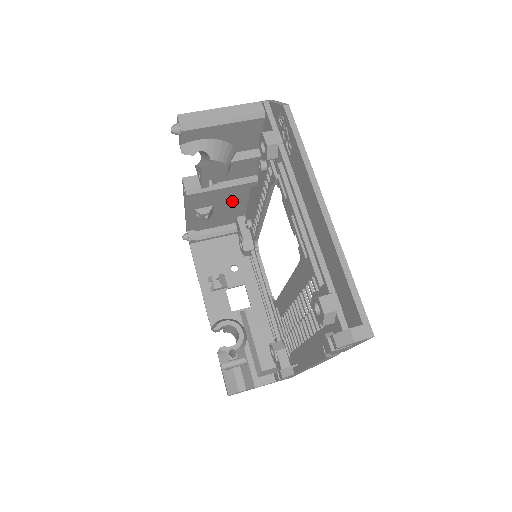
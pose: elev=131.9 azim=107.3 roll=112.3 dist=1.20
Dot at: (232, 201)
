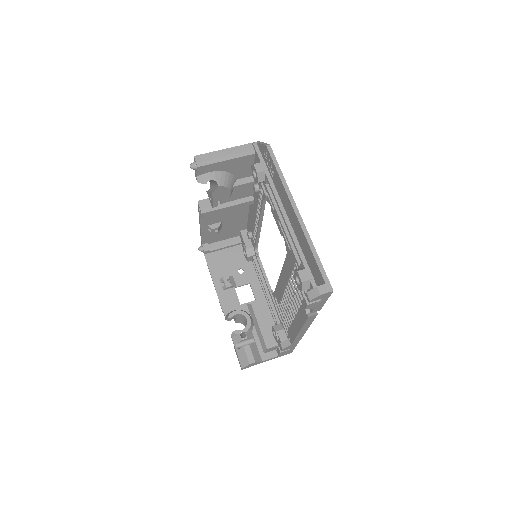
Dot at: (236, 218)
